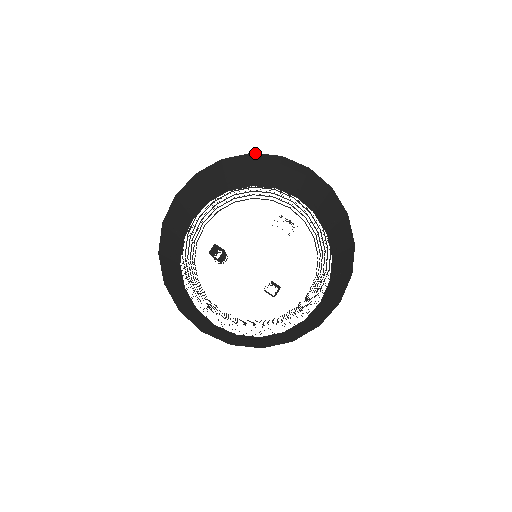
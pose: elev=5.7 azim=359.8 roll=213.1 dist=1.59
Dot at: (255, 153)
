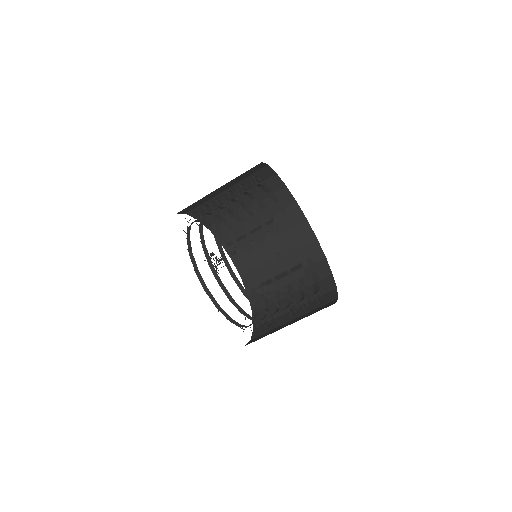
Dot at: (277, 175)
